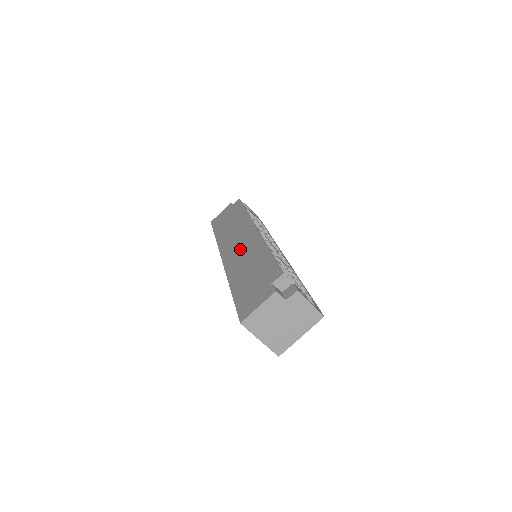
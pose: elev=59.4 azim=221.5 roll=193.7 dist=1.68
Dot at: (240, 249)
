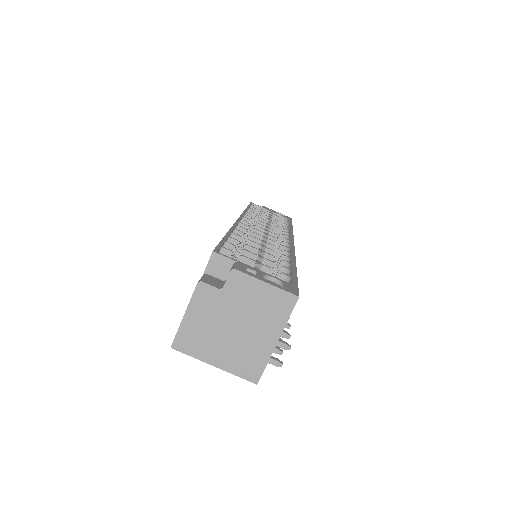
Dot at: occluded
